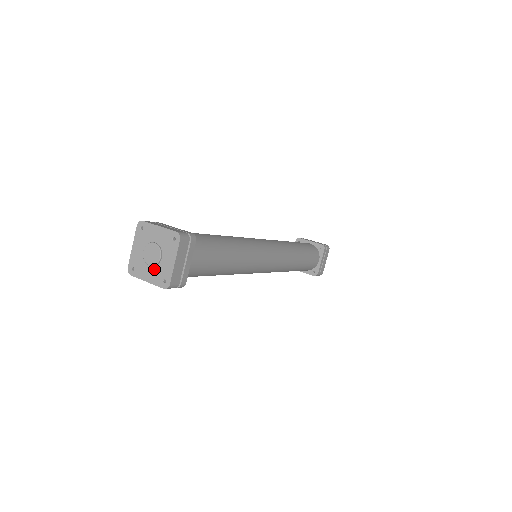
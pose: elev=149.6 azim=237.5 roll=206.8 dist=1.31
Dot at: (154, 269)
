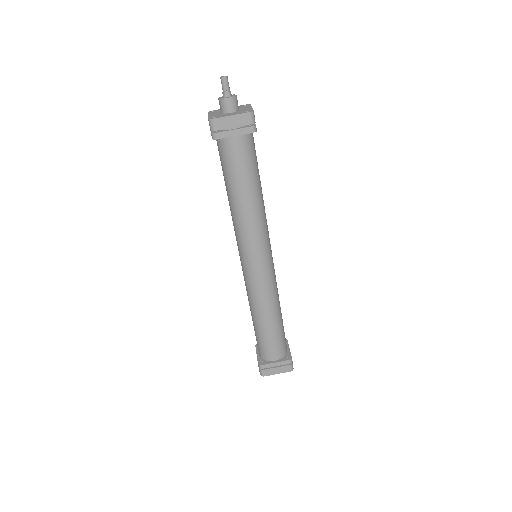
Dot at: occluded
